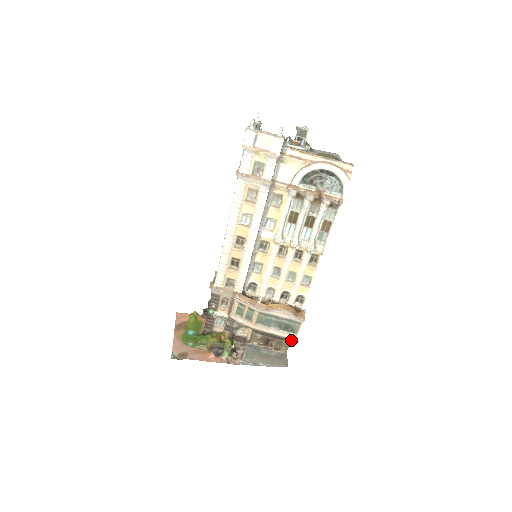
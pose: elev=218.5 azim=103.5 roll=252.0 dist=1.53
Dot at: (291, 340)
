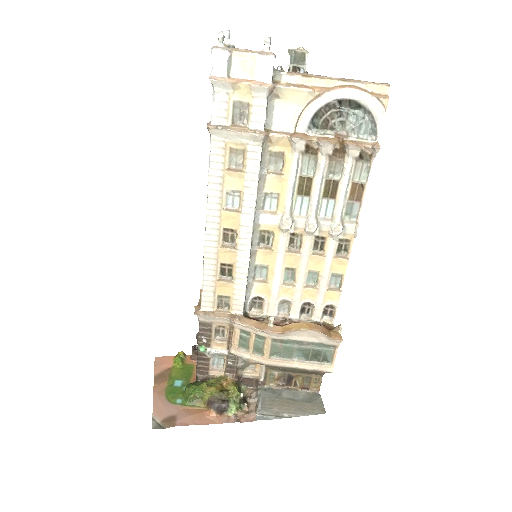
Dot at: (324, 373)
